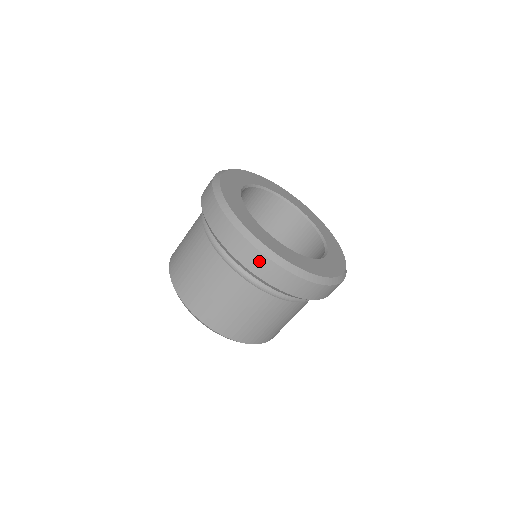
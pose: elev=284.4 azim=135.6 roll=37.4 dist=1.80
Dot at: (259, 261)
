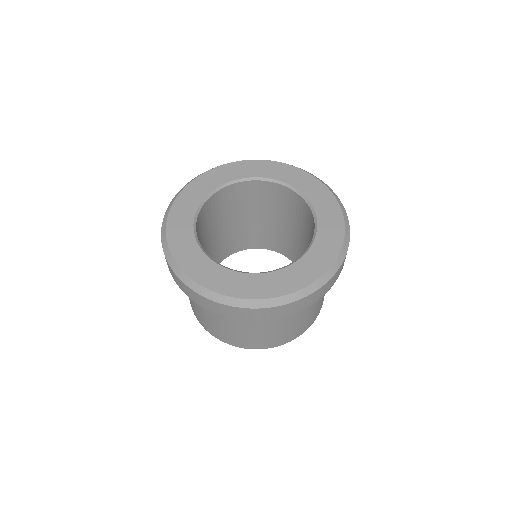
Dot at: (270, 312)
